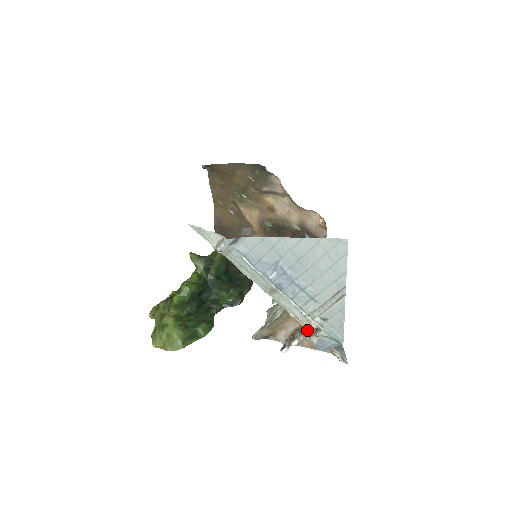
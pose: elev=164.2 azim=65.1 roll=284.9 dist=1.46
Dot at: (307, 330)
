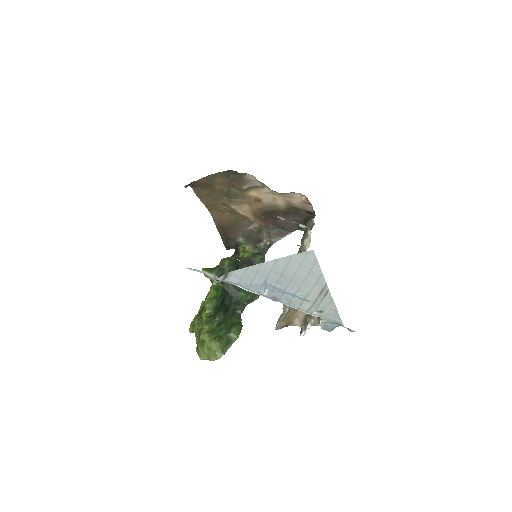
Dot at: occluded
